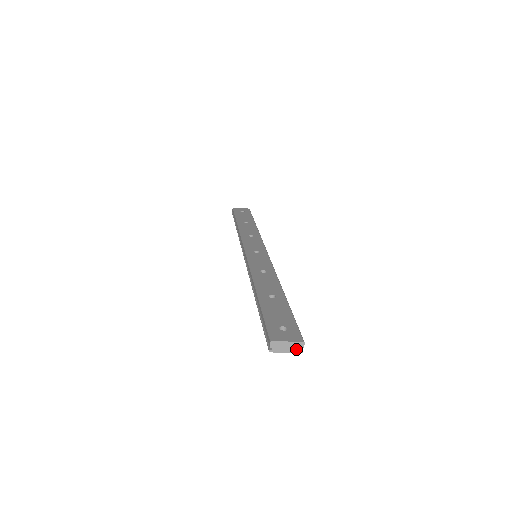
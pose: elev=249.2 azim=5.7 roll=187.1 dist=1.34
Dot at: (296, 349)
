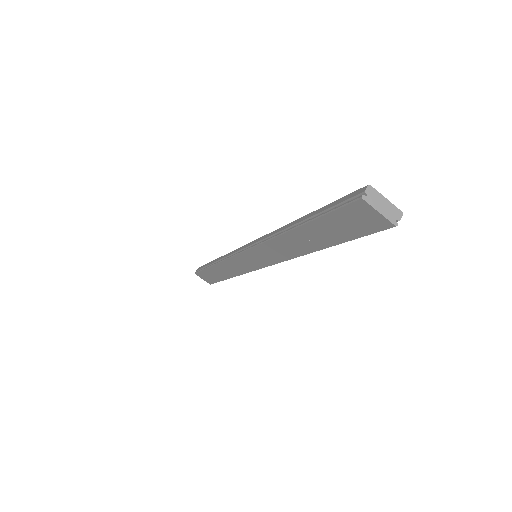
Dot at: (391, 216)
